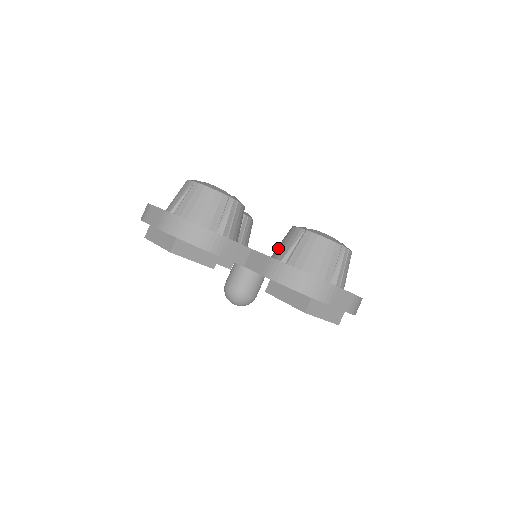
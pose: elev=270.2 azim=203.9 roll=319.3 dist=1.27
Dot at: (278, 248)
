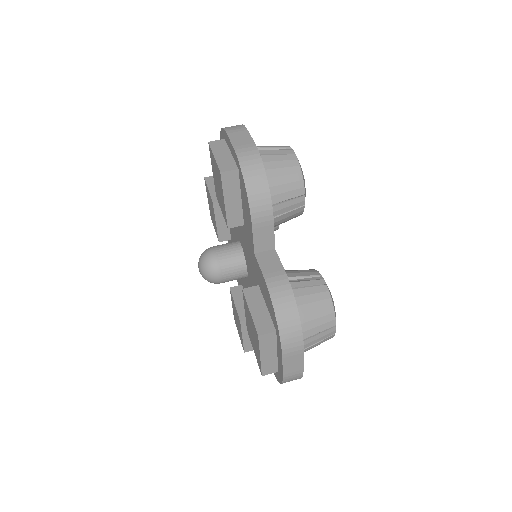
Dot at: occluded
